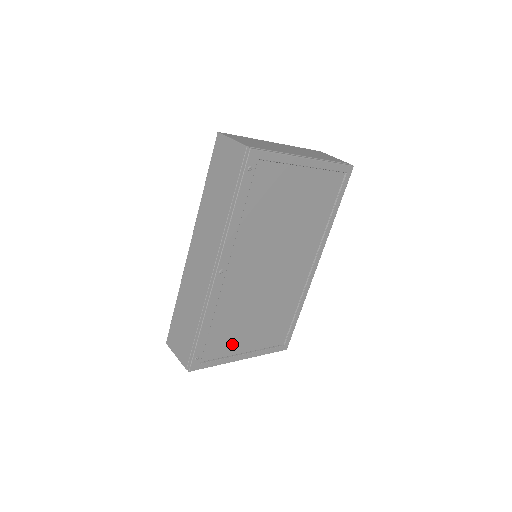
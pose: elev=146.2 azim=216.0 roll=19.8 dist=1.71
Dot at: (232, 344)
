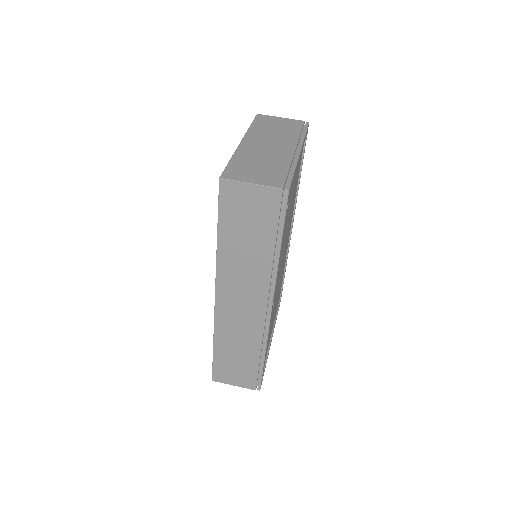
Dot at: occluded
